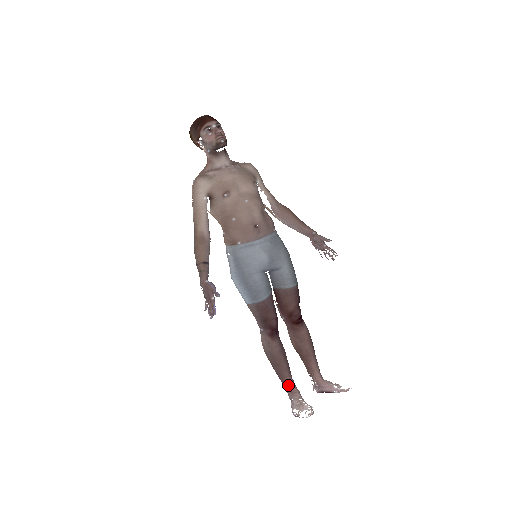
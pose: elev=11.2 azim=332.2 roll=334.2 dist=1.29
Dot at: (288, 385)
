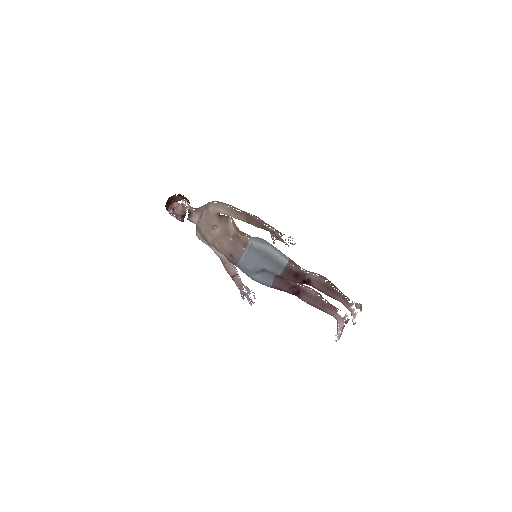
Dot at: occluded
